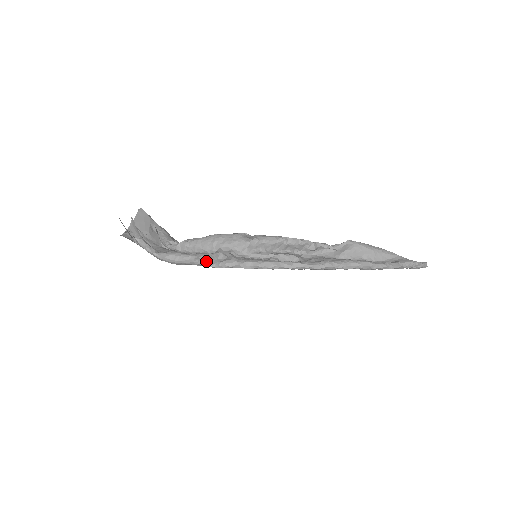
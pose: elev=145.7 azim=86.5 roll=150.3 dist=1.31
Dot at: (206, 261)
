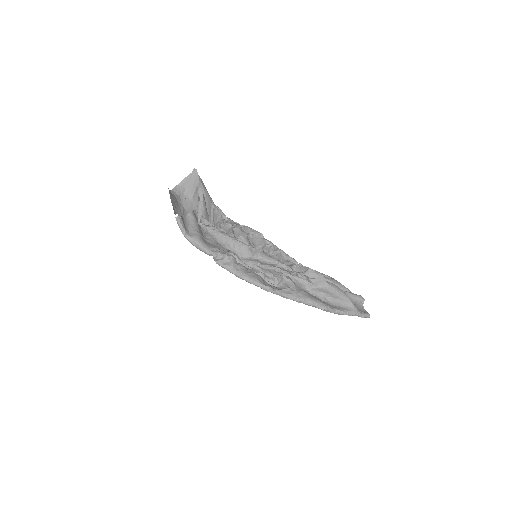
Dot at: (214, 258)
